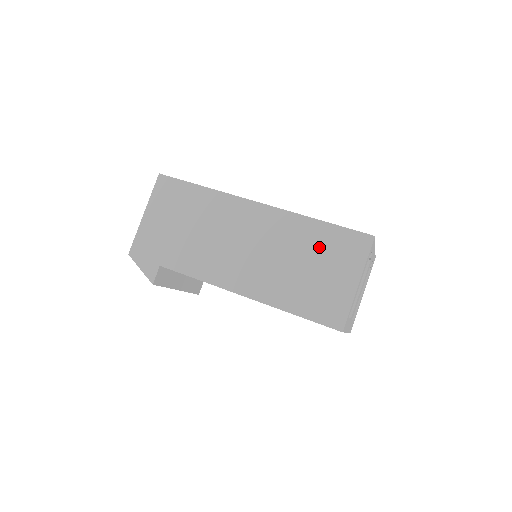
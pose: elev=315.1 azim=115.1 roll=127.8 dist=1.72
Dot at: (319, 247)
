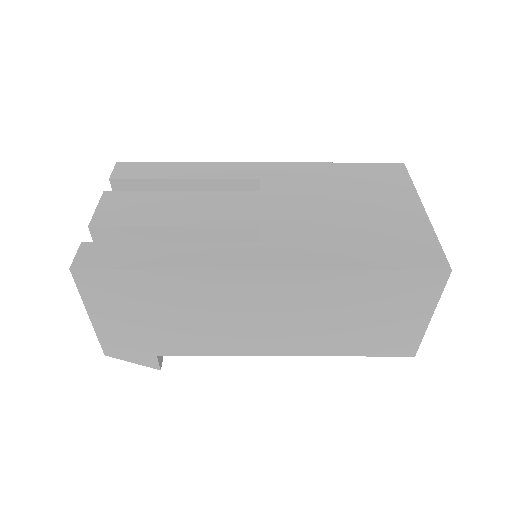
Dot at: (371, 297)
